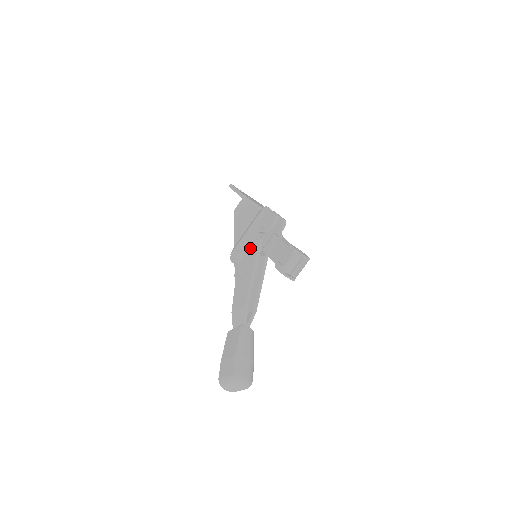
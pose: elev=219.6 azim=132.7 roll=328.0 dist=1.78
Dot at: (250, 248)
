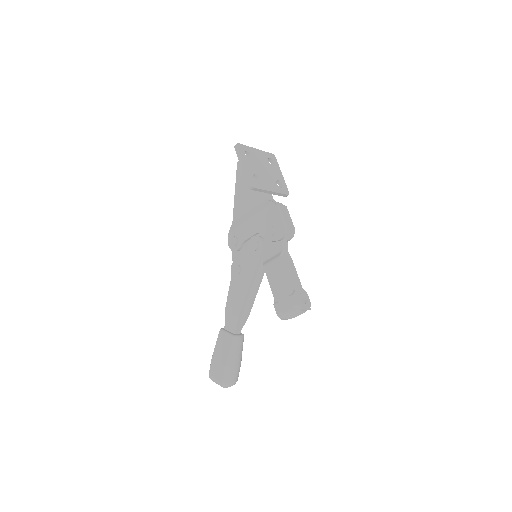
Dot at: (251, 249)
